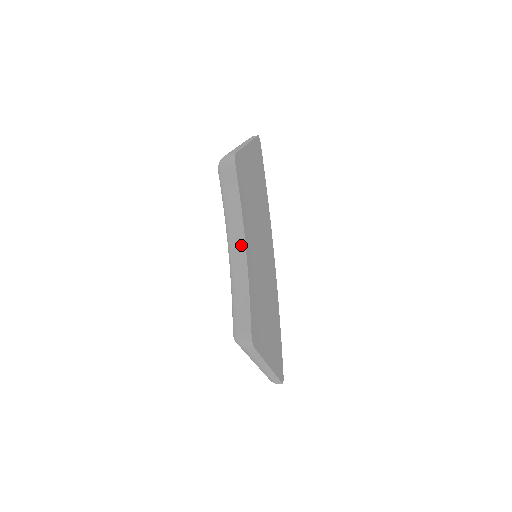
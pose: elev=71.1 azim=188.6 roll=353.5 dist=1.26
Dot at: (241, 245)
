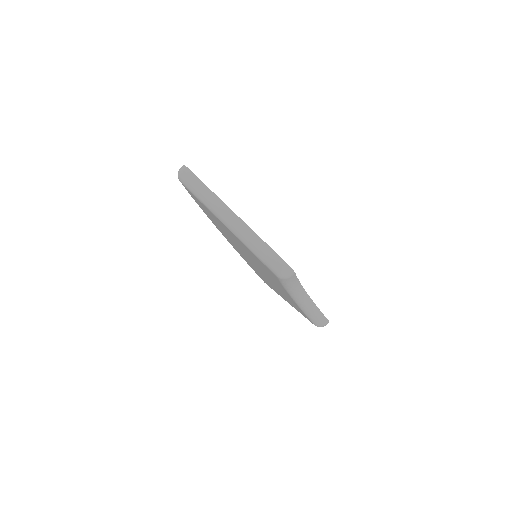
Dot at: (304, 294)
